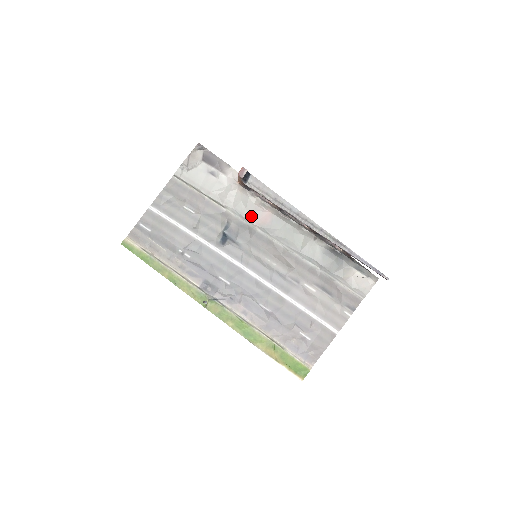
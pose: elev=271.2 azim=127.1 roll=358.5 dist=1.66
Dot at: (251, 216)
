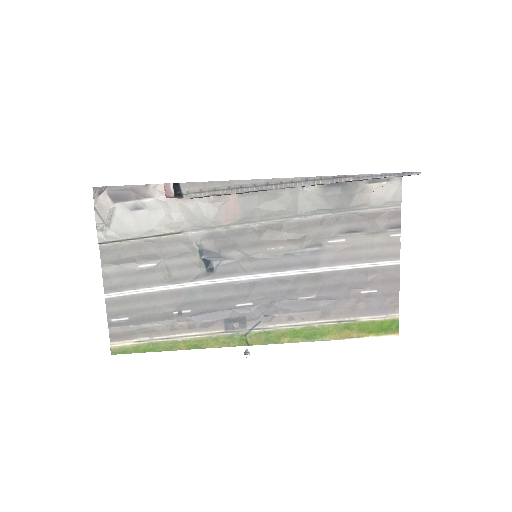
Dot at: (216, 219)
